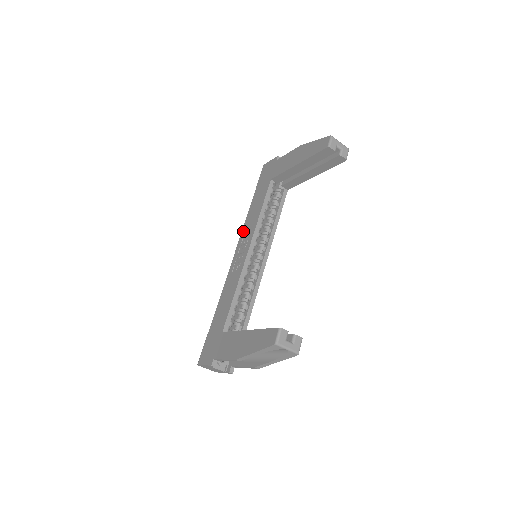
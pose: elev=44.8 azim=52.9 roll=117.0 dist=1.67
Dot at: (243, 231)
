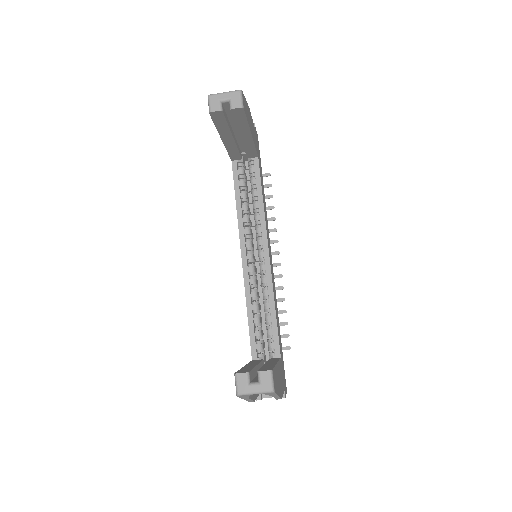
Dot at: occluded
